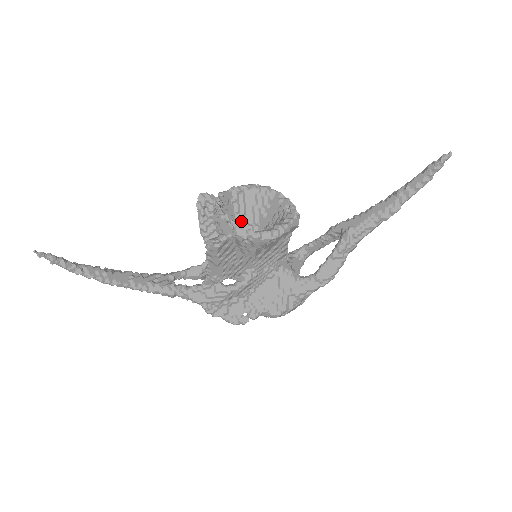
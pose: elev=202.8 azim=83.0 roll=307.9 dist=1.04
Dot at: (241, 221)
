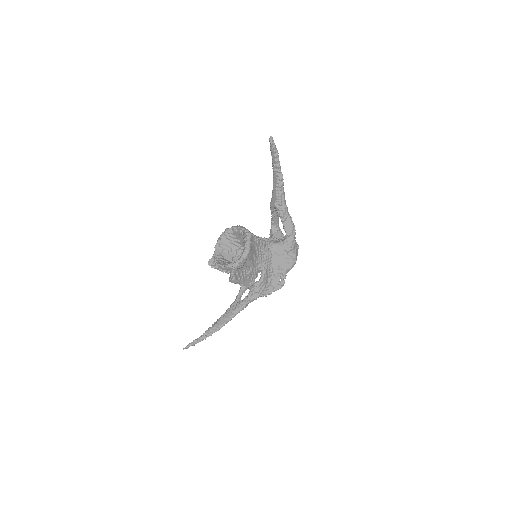
Dot at: (234, 252)
